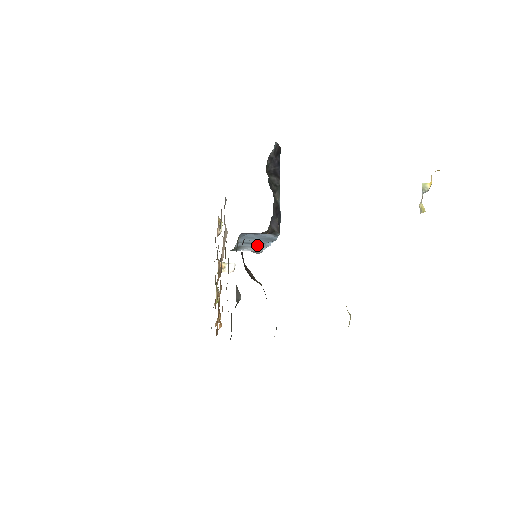
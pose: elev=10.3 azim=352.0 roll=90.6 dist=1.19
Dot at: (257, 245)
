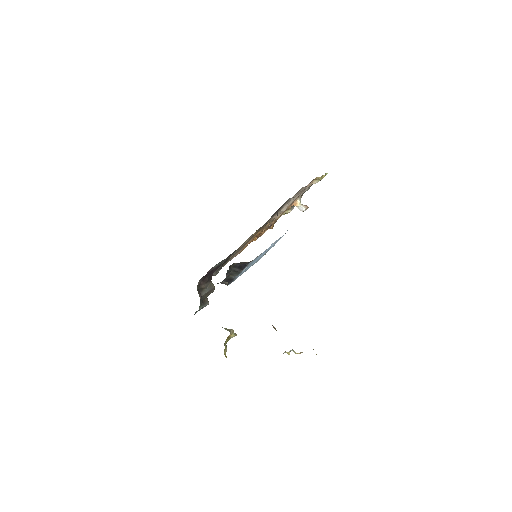
Dot at: occluded
